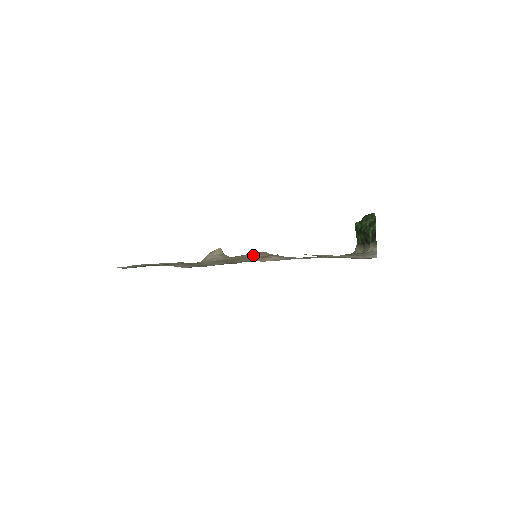
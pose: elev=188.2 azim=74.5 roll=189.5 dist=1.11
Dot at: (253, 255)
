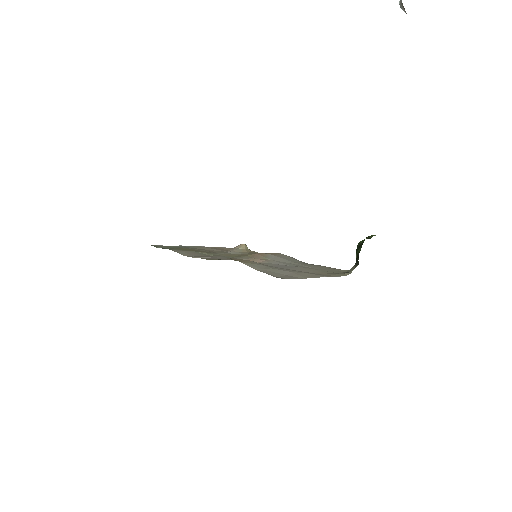
Dot at: (252, 255)
